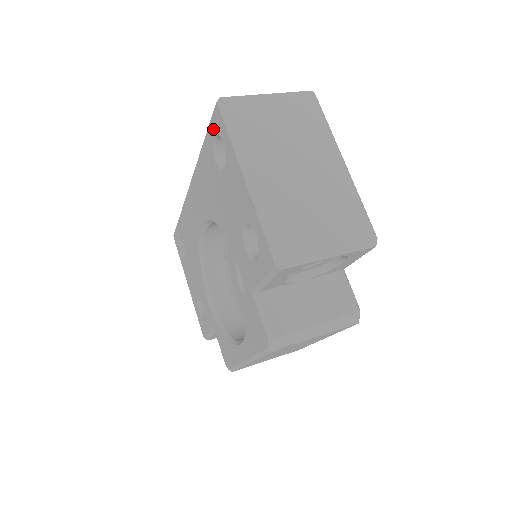
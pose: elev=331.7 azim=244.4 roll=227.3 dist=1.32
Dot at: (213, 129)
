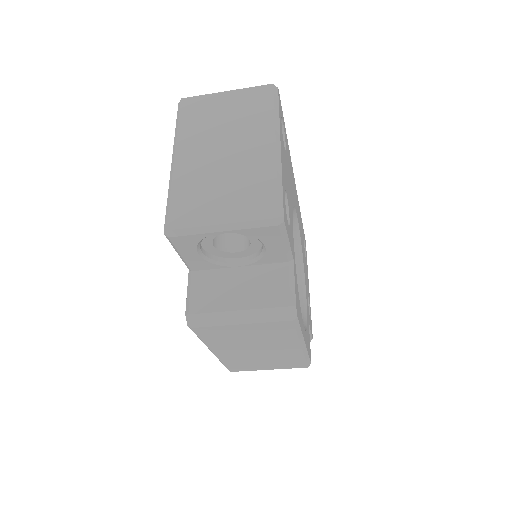
Dot at: occluded
